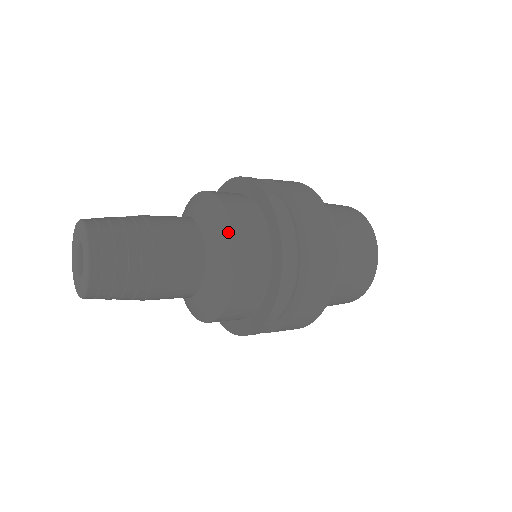
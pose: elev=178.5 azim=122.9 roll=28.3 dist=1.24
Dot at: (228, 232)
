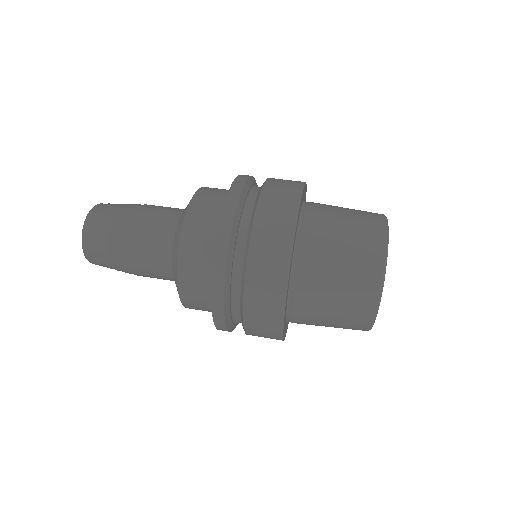
Dot at: (176, 256)
